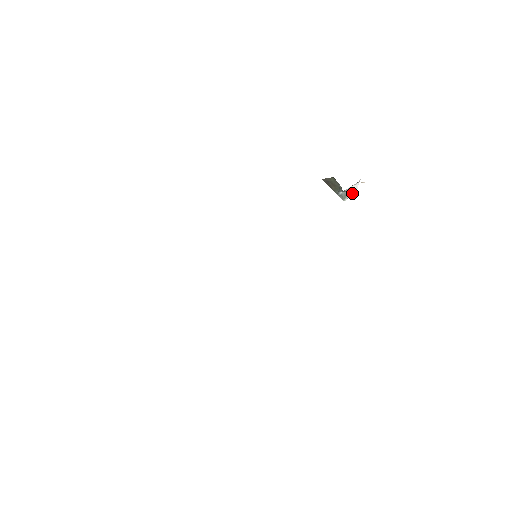
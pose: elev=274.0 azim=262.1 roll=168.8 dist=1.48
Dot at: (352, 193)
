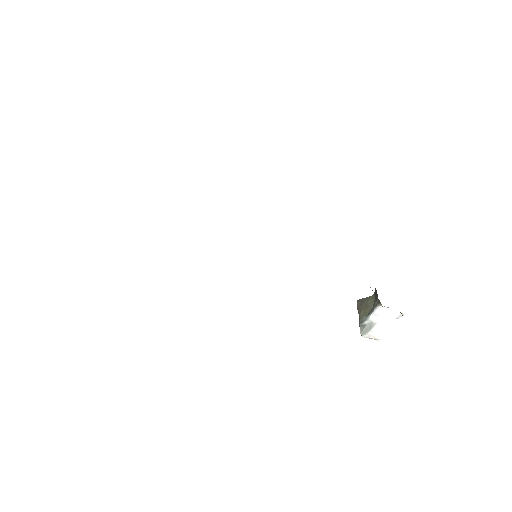
Dot at: (375, 335)
